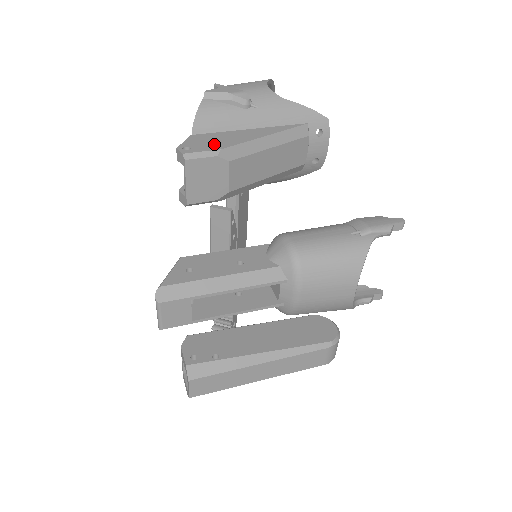
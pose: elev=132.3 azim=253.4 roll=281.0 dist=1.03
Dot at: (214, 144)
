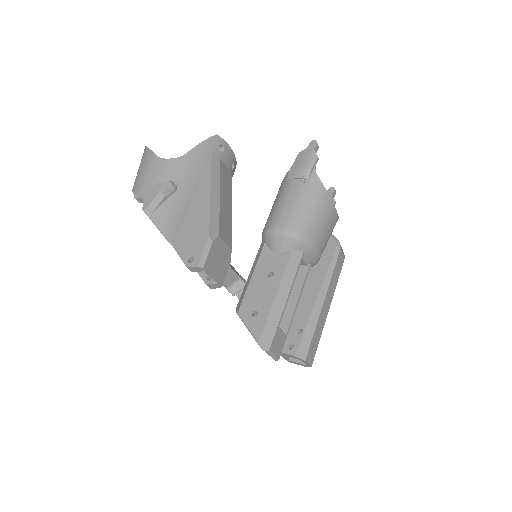
Dot at: (198, 237)
